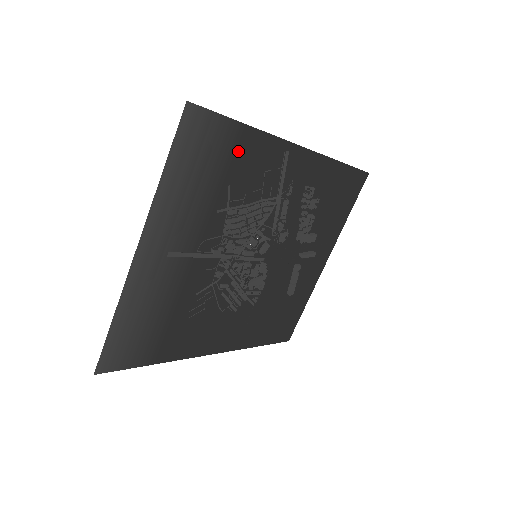
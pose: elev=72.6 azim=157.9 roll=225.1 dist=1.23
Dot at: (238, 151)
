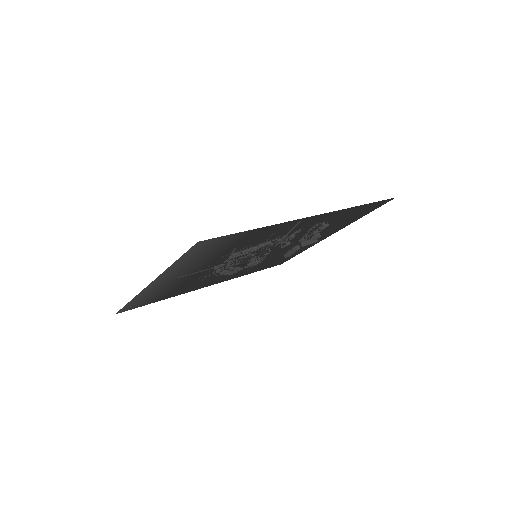
Dot at: (247, 237)
